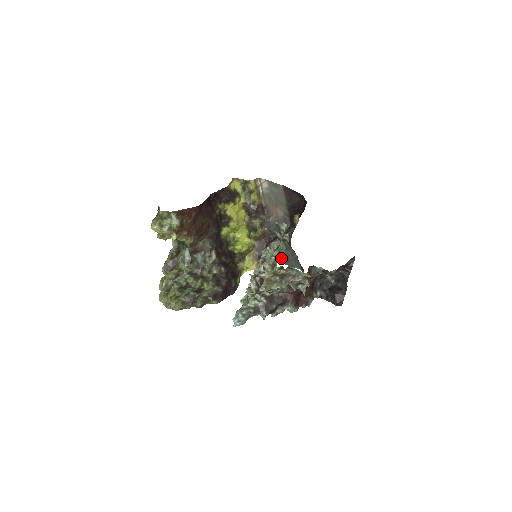
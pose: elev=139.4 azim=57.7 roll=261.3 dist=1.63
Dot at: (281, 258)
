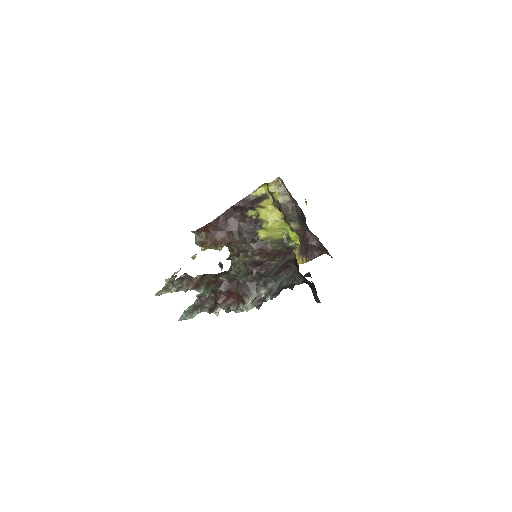
Dot at: (324, 249)
